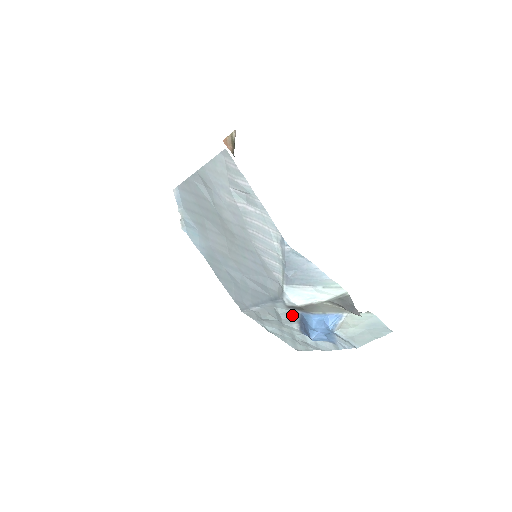
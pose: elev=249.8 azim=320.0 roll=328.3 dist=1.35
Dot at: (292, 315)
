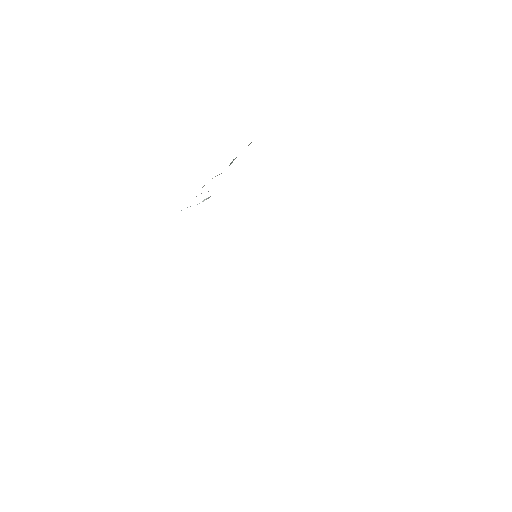
Dot at: occluded
